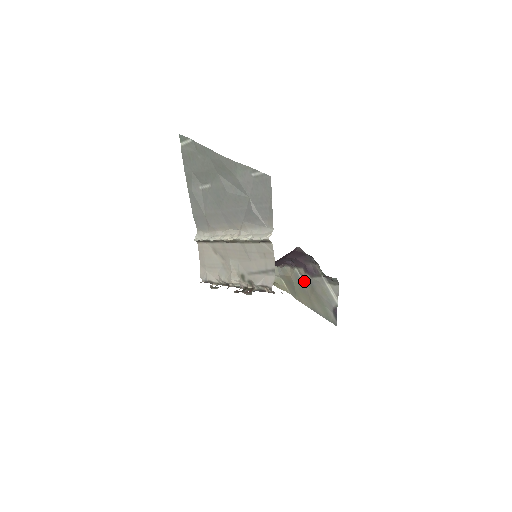
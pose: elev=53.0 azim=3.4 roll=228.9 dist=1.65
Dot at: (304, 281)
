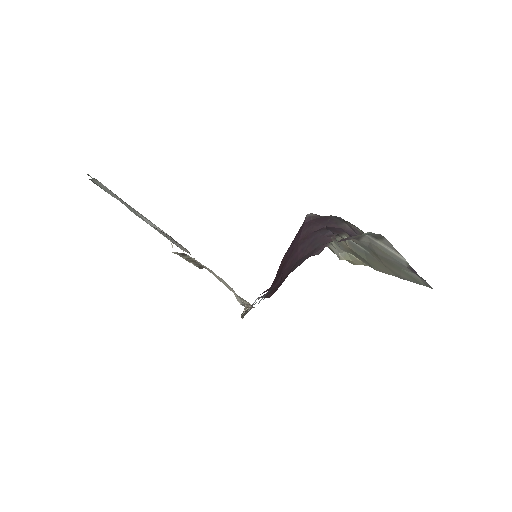
Dot at: (361, 247)
